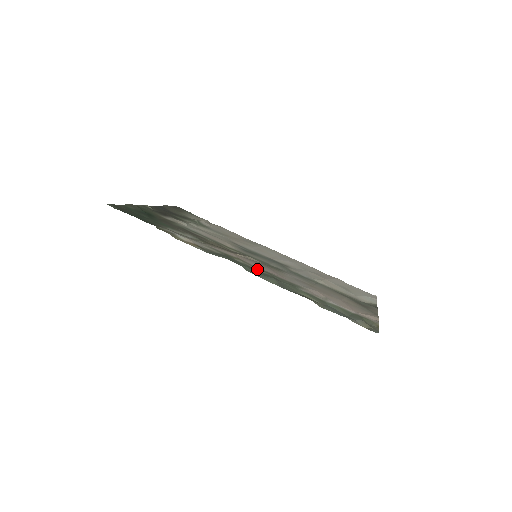
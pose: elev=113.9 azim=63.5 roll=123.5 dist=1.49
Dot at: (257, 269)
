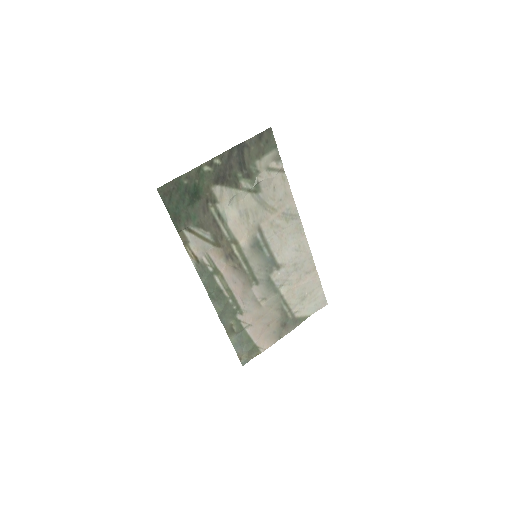
Dot at: (225, 290)
